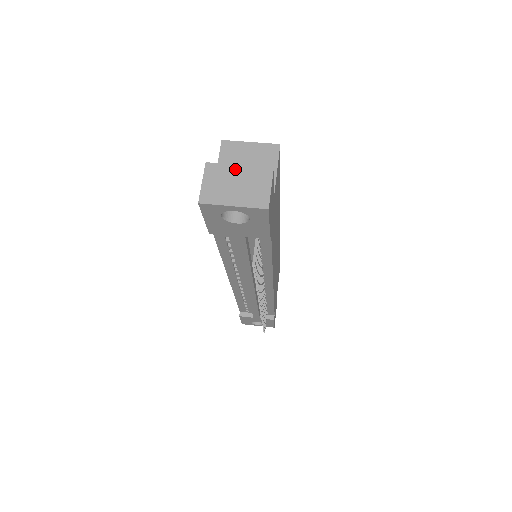
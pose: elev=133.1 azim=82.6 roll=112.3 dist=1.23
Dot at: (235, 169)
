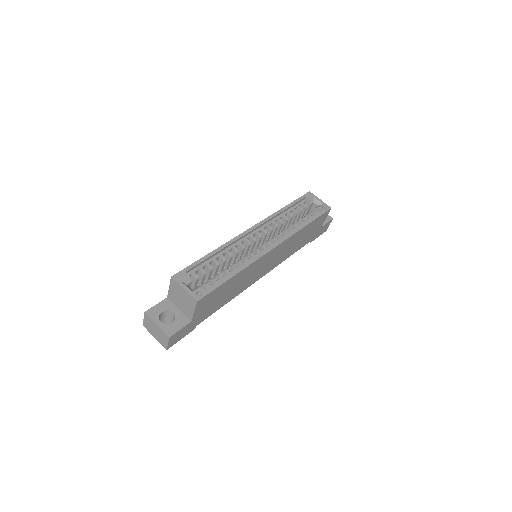
Dot at: (155, 325)
